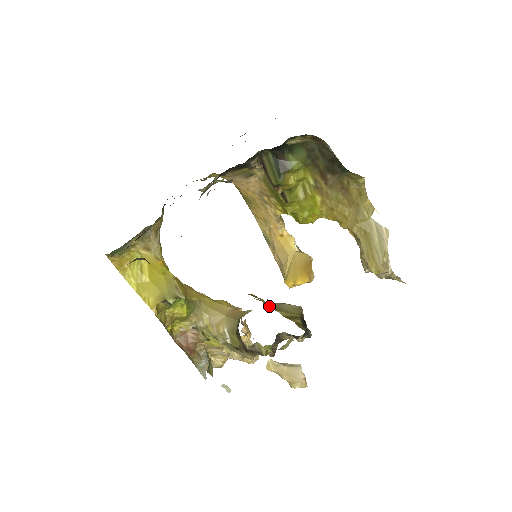
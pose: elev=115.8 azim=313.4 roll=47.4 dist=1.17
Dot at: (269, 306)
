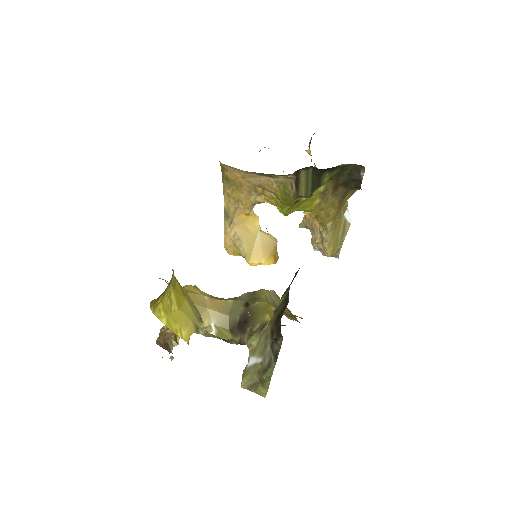
Dot at: occluded
